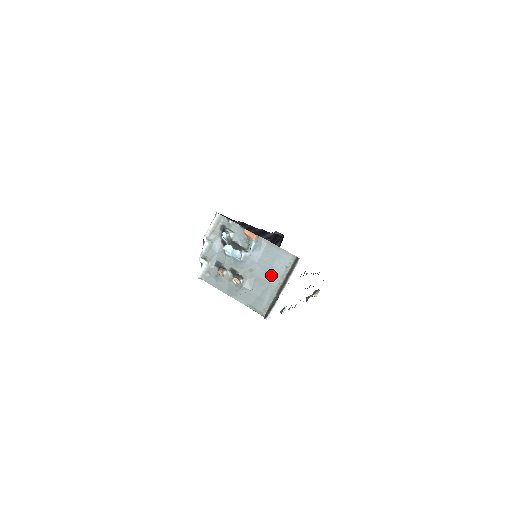
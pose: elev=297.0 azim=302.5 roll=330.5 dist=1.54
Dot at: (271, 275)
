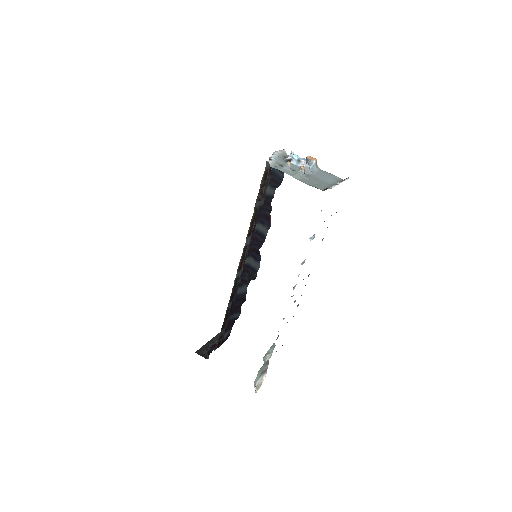
Dot at: (326, 180)
